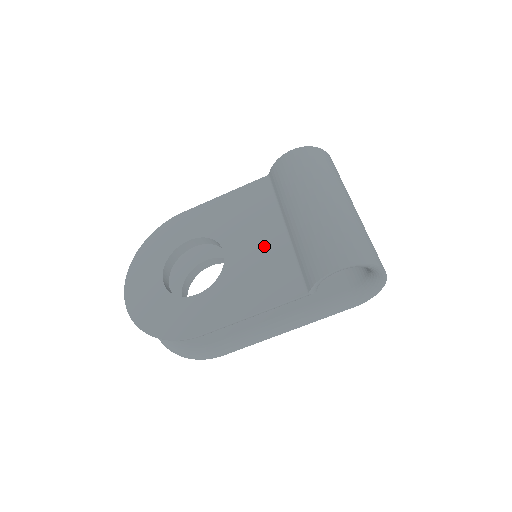
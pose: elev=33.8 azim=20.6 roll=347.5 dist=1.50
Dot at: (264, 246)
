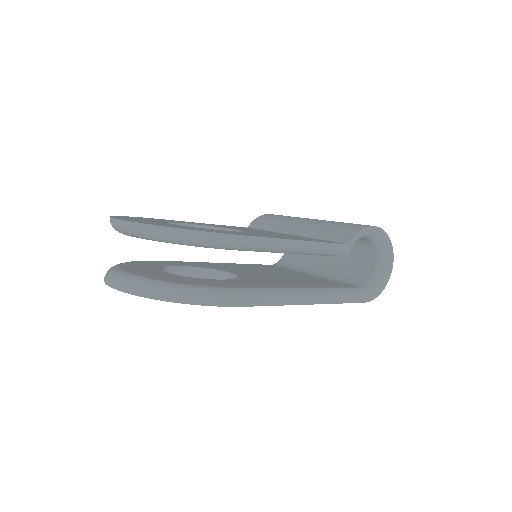
Dot at: occluded
